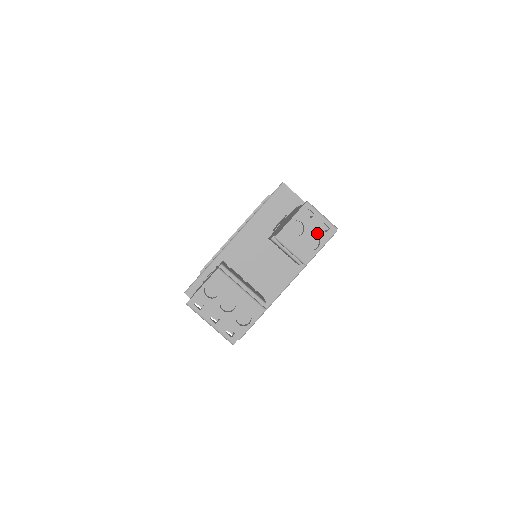
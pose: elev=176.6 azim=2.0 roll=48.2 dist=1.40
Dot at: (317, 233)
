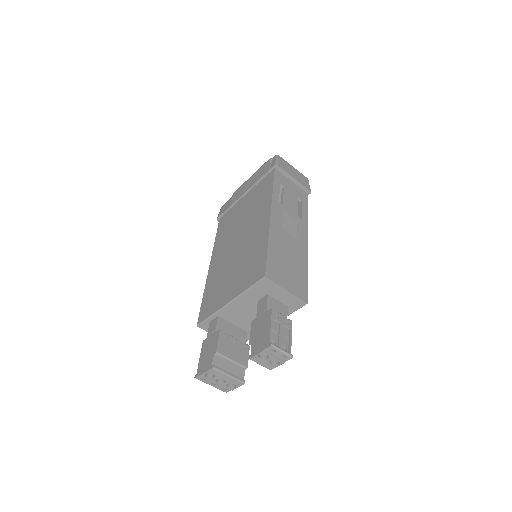
Dot at: (278, 359)
